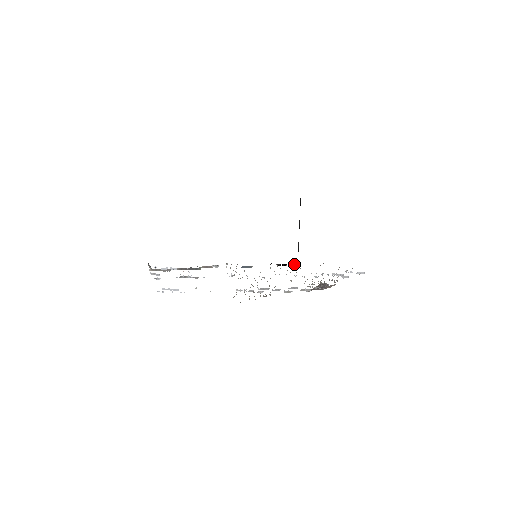
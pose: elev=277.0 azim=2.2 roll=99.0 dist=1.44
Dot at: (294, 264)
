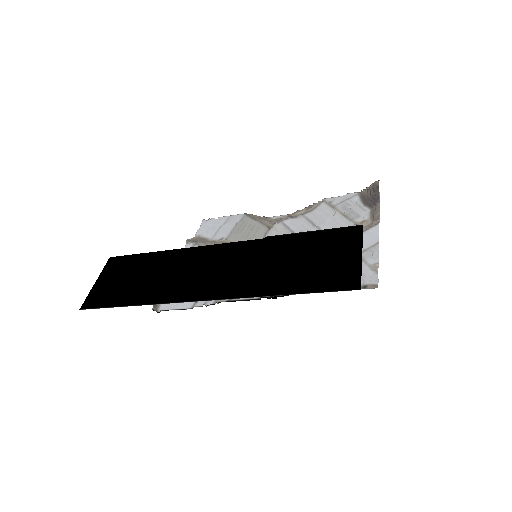
Dot at: occluded
